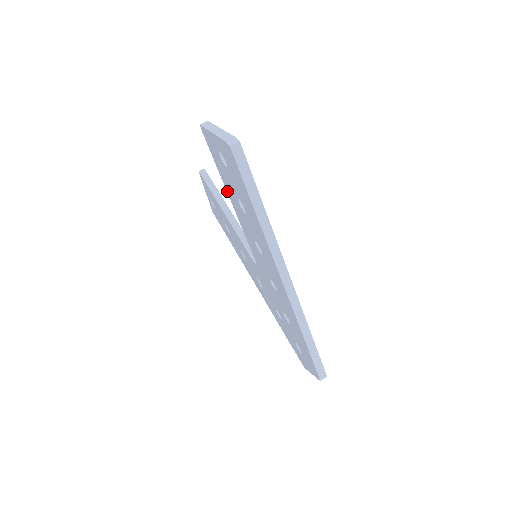
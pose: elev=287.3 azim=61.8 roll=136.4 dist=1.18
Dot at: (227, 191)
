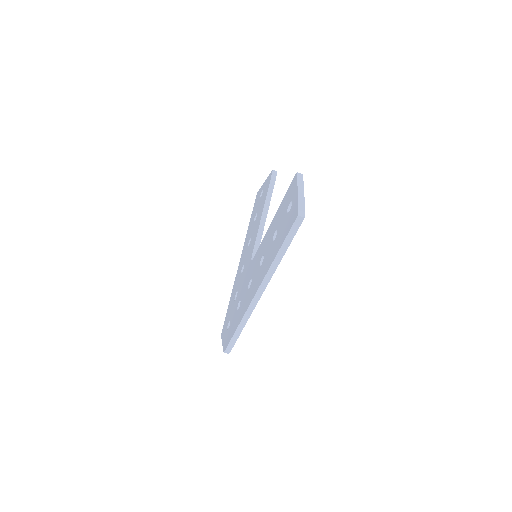
Dot at: (276, 214)
